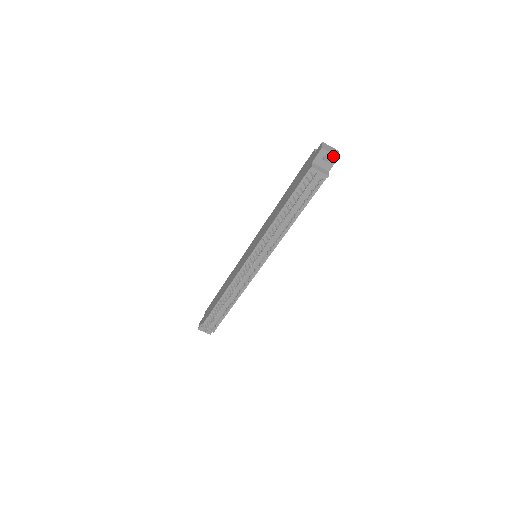
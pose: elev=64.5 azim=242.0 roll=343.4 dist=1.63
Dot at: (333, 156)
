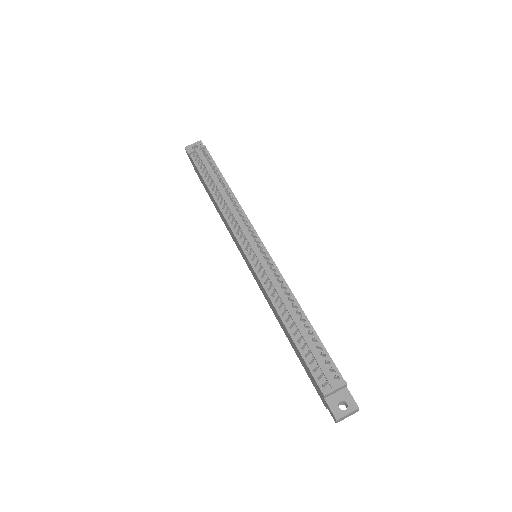
Dot at: (196, 143)
